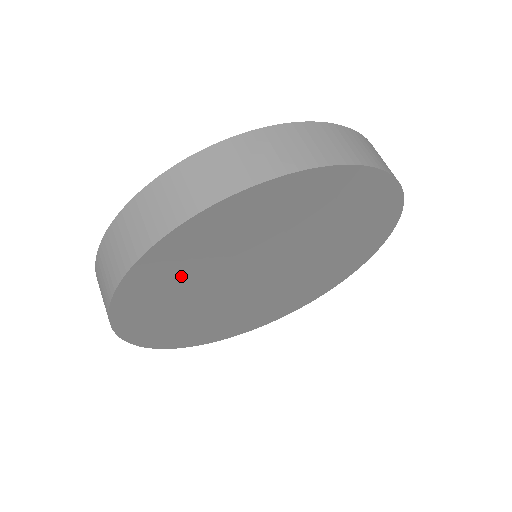
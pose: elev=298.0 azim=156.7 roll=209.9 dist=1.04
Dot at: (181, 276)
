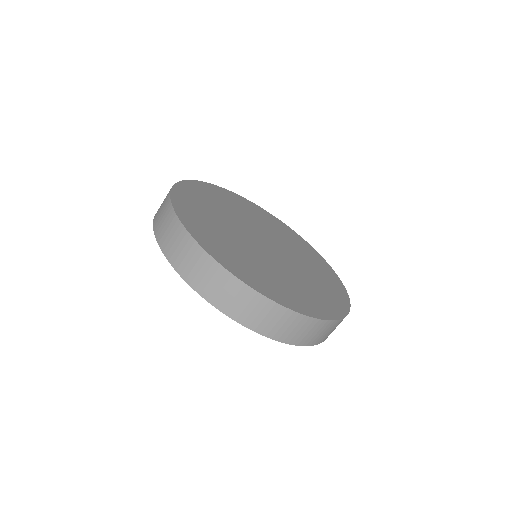
Dot at: occluded
